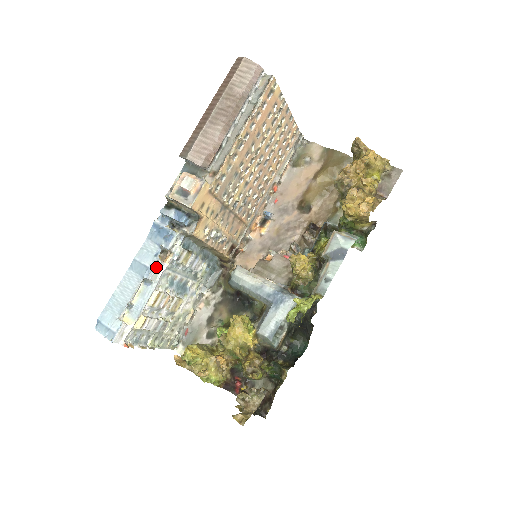
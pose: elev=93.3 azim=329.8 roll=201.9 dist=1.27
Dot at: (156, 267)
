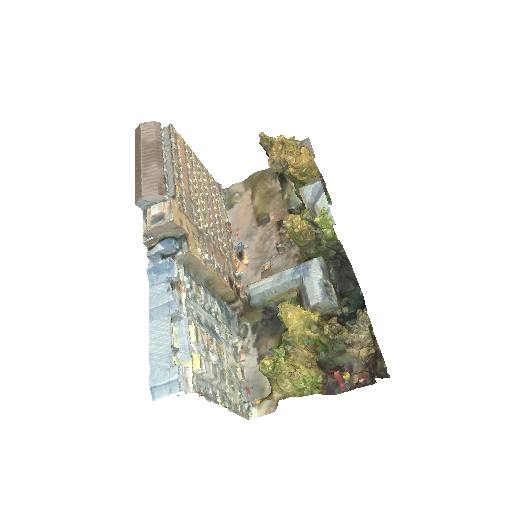
Dot at: (176, 297)
